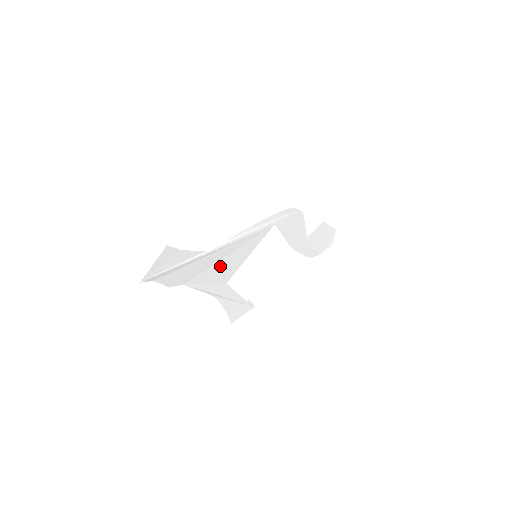
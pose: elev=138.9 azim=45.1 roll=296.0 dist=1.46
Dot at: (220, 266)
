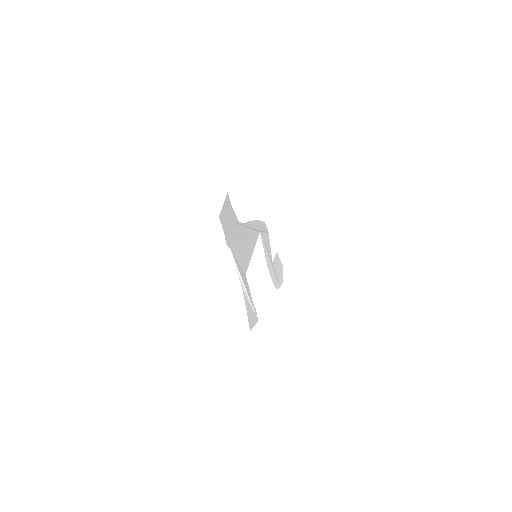
Dot at: (243, 249)
